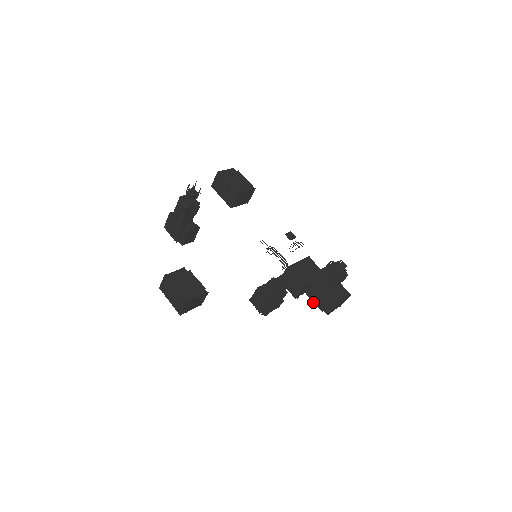
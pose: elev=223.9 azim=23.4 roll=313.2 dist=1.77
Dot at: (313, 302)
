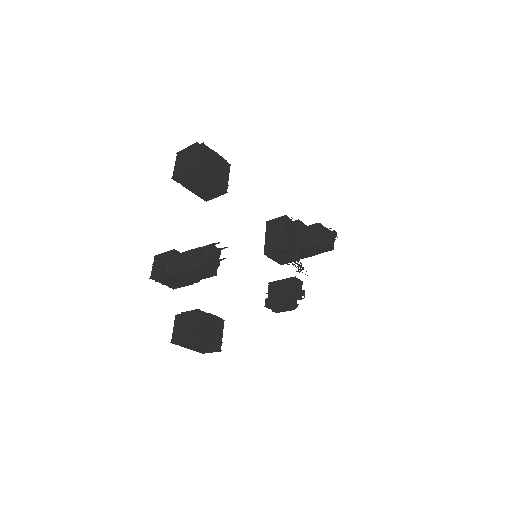
Dot at: occluded
